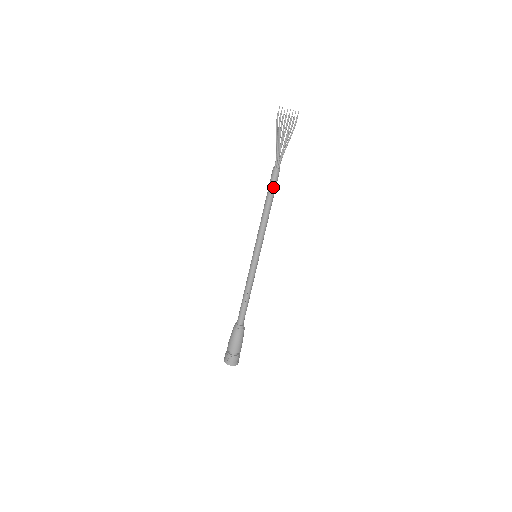
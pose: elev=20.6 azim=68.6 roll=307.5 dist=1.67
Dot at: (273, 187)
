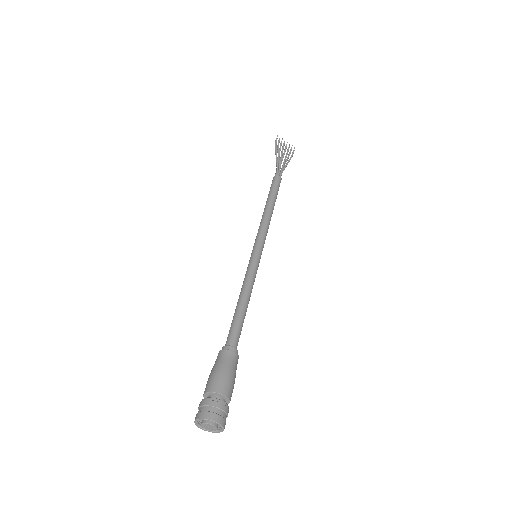
Dot at: (275, 189)
